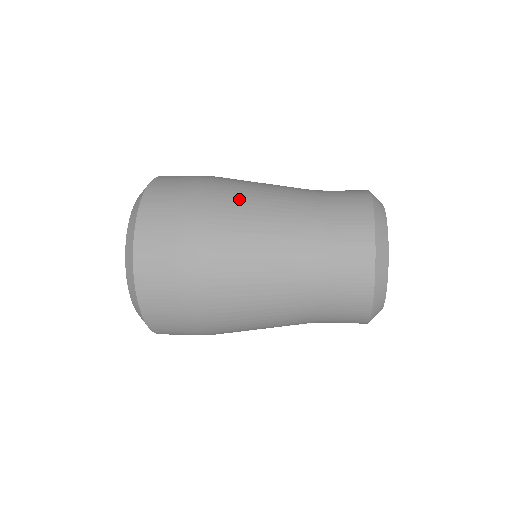
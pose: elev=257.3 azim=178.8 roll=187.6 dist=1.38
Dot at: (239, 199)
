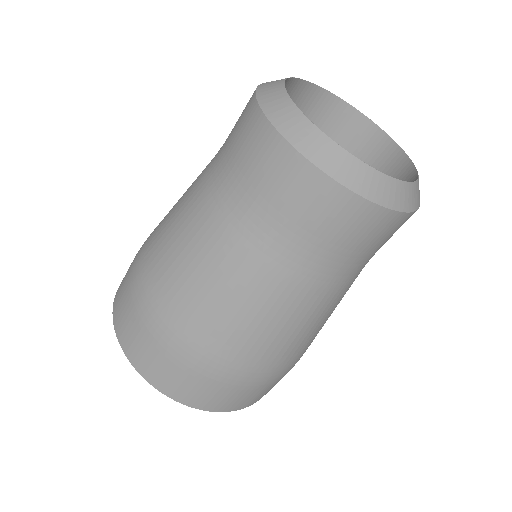
Dot at: (182, 285)
